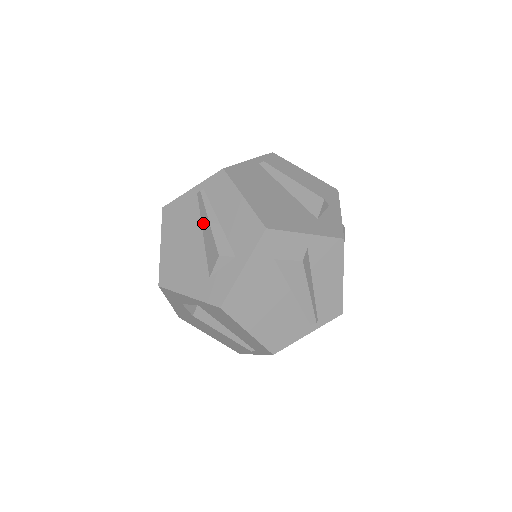
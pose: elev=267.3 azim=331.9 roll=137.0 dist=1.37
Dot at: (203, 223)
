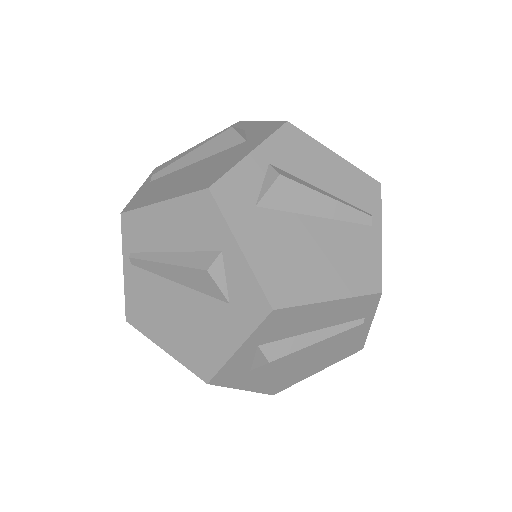
Dot at: (185, 163)
